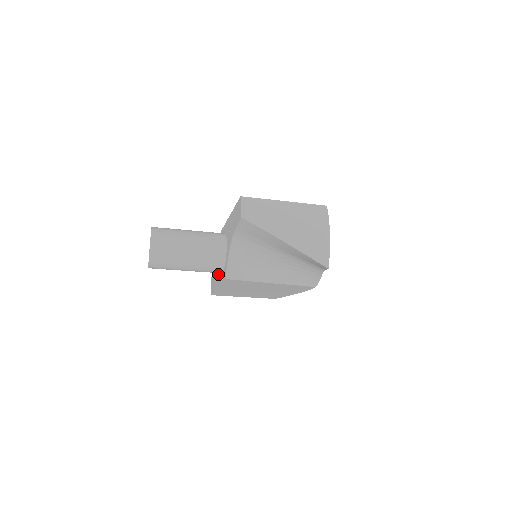
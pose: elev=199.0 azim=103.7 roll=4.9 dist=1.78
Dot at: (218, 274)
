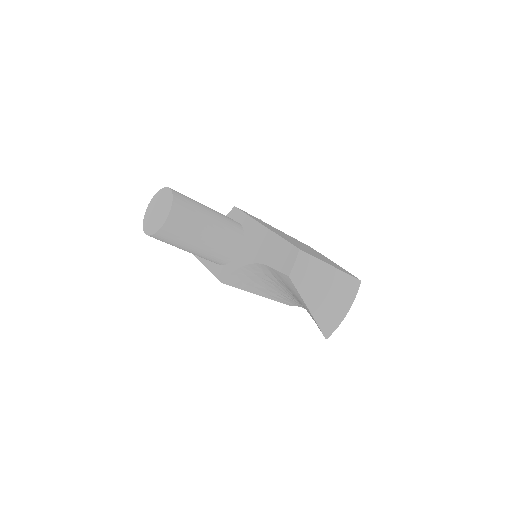
Dot at: occluded
